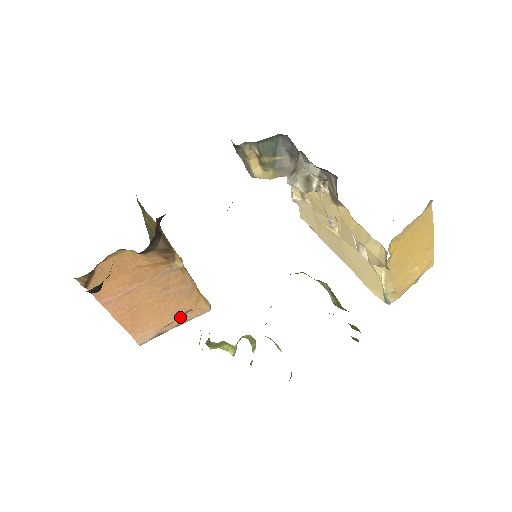
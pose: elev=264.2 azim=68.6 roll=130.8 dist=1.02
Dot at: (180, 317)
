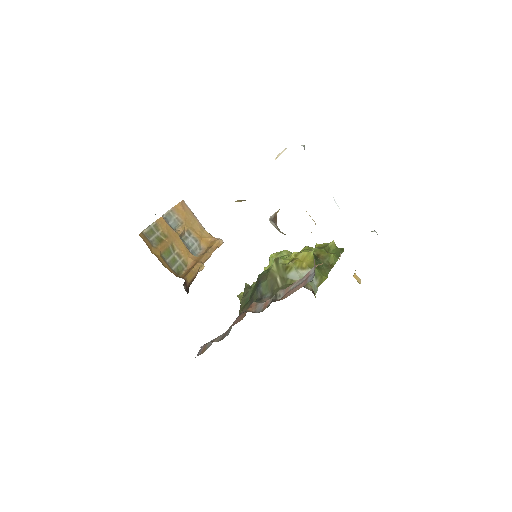
Dot at: occluded
